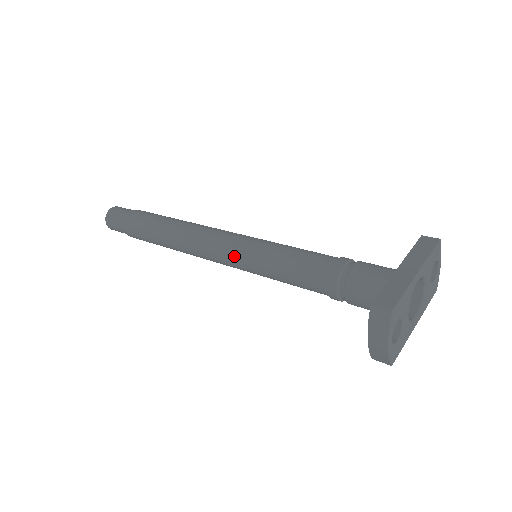
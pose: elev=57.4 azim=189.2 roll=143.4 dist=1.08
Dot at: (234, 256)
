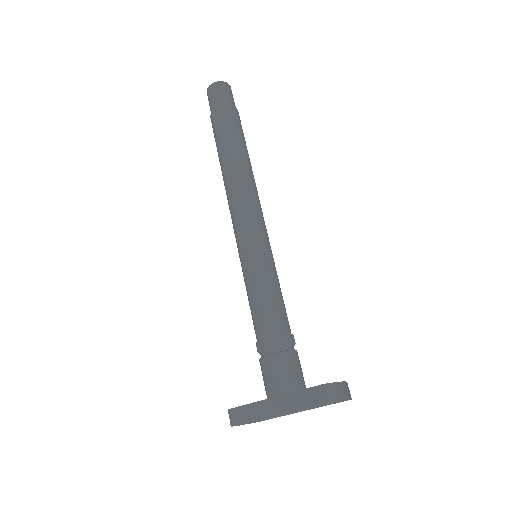
Dot at: occluded
